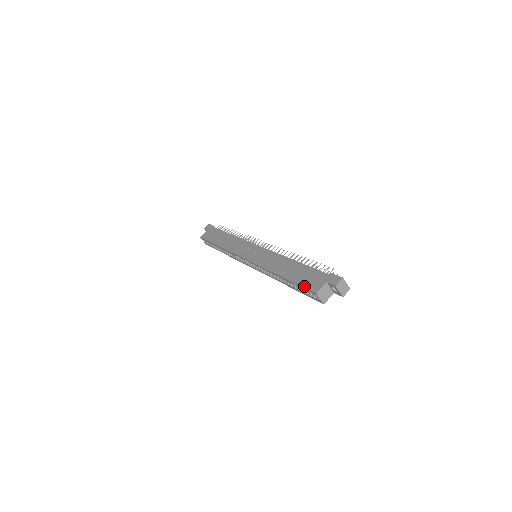
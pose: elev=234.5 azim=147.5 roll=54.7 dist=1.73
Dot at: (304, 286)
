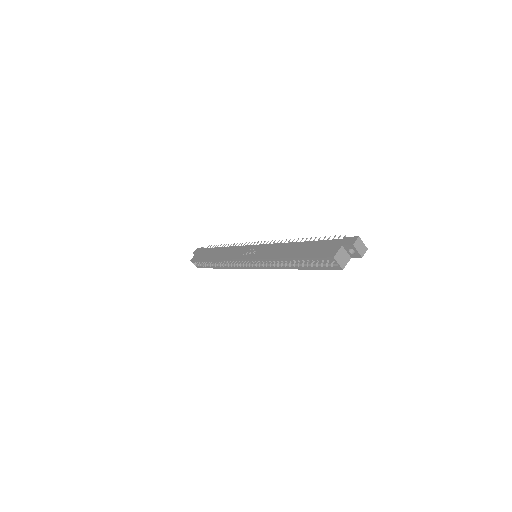
Dot at: (318, 256)
